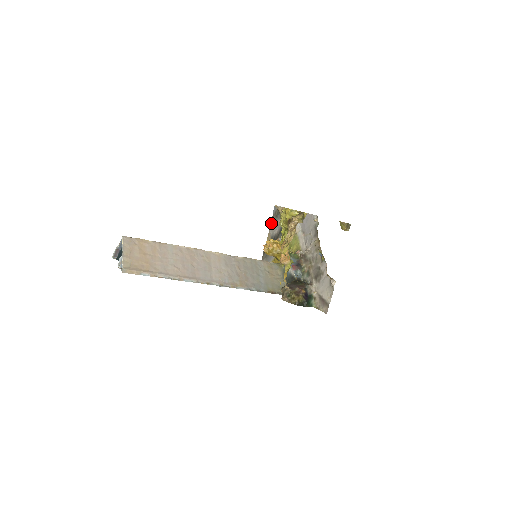
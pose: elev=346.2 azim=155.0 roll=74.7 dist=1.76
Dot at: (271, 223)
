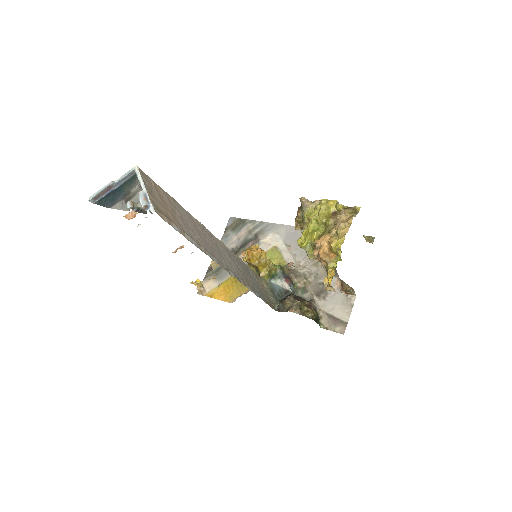
Dot at: (223, 236)
